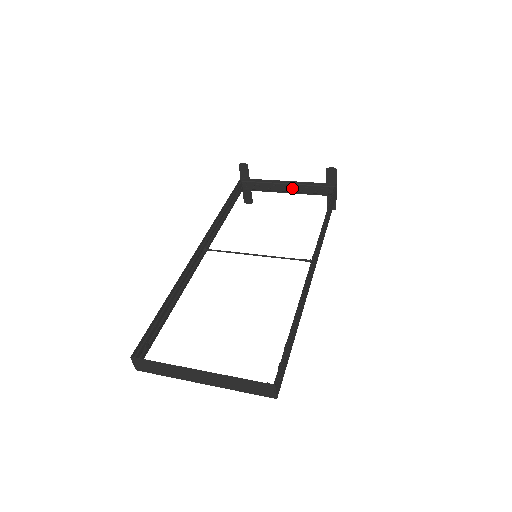
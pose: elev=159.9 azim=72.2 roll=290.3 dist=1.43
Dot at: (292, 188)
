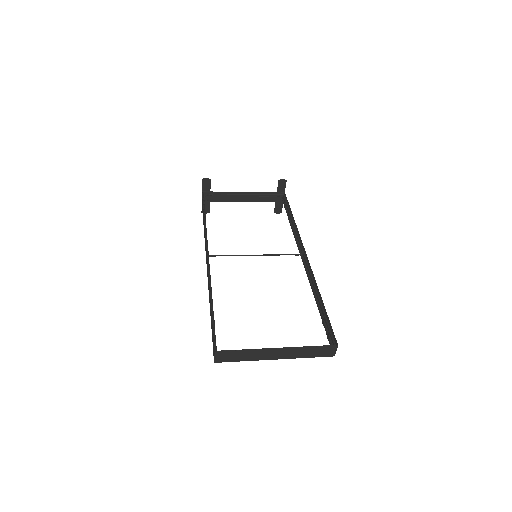
Dot at: (248, 198)
